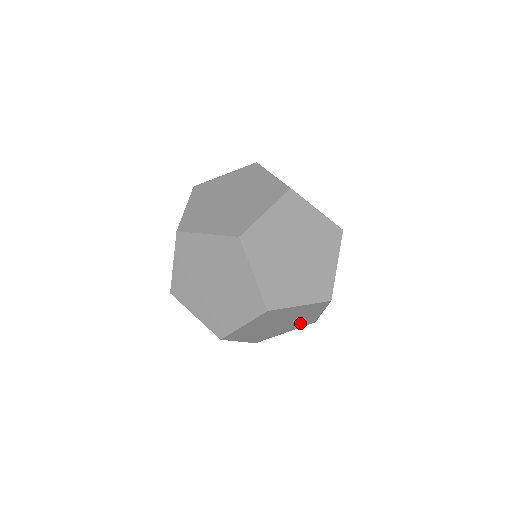
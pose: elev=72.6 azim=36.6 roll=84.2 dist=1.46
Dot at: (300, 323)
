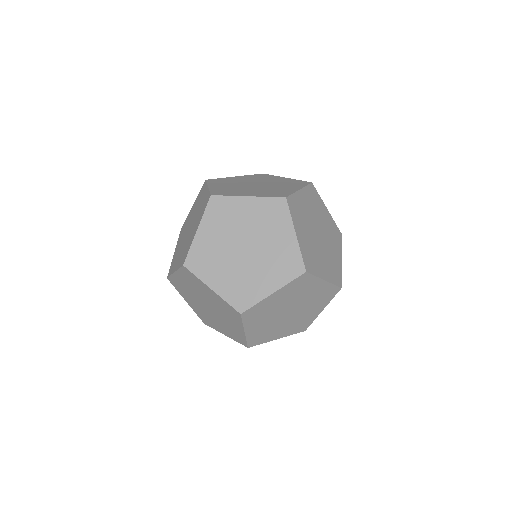
Dot at: (320, 298)
